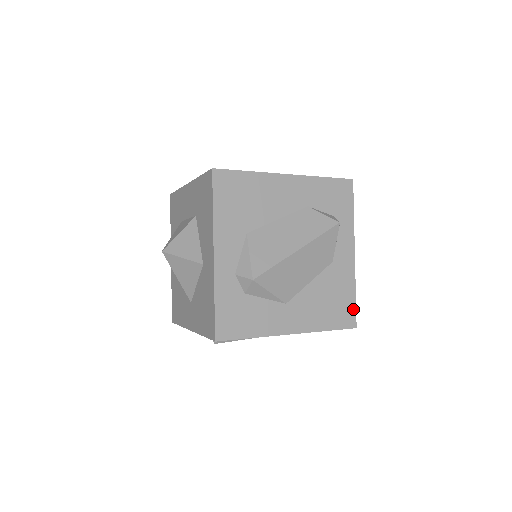
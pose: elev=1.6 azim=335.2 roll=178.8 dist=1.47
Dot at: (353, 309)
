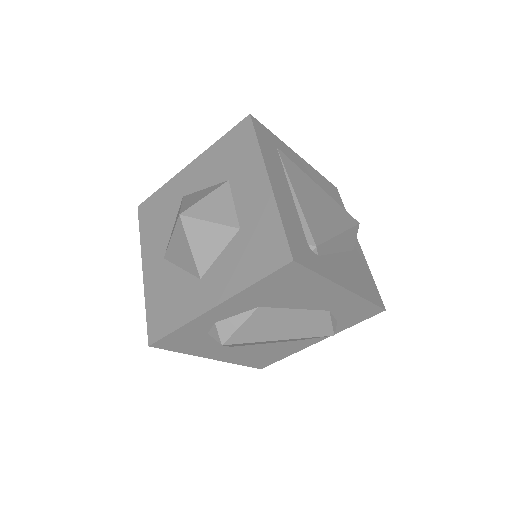
Dot at: (273, 362)
